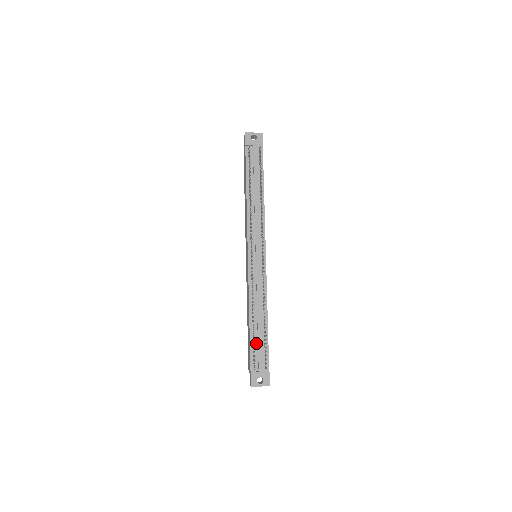
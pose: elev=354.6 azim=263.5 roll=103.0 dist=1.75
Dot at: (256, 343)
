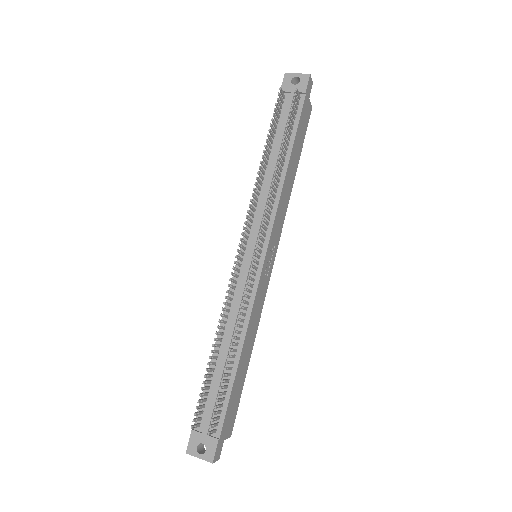
Dot at: (213, 387)
